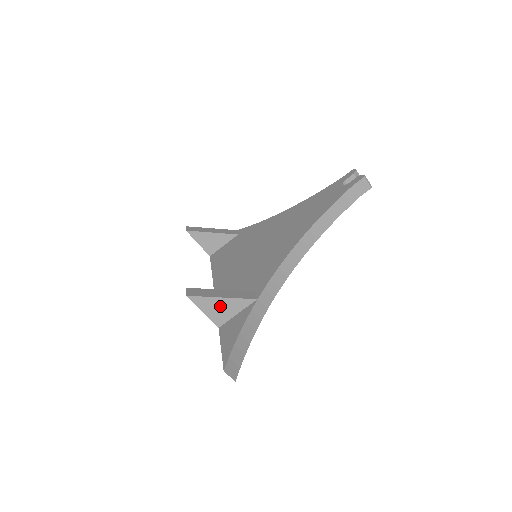
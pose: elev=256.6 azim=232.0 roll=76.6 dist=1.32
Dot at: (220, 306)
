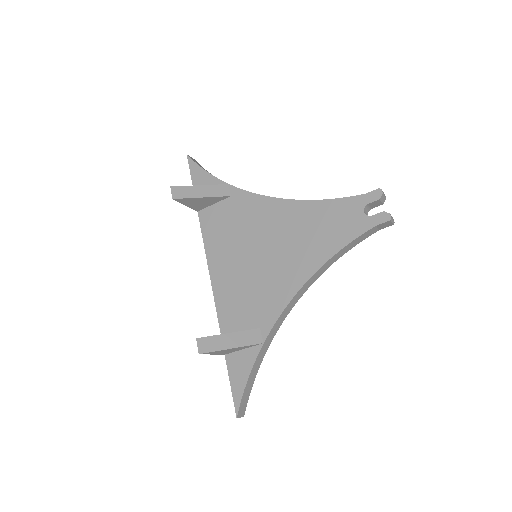
Dot at: (229, 350)
